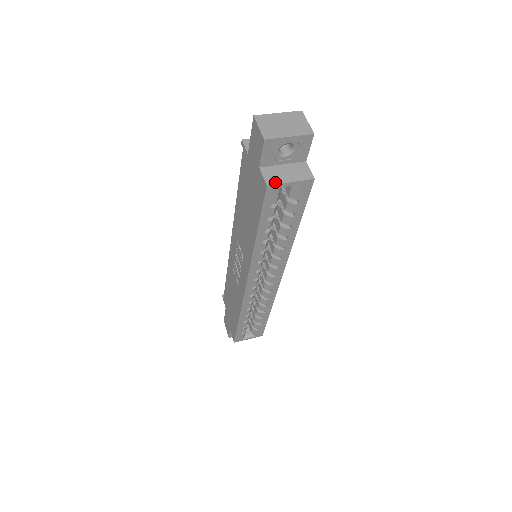
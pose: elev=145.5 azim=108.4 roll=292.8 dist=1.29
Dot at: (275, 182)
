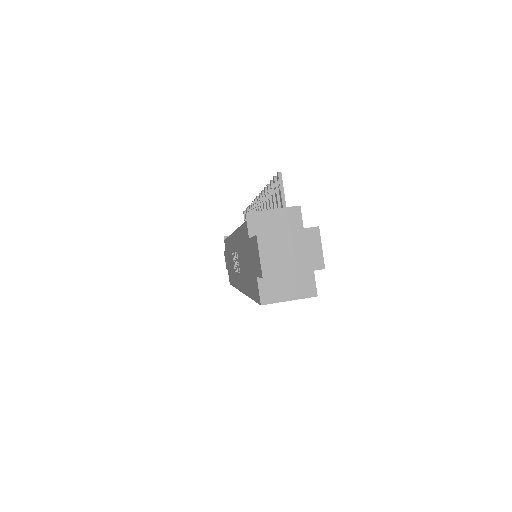
Dot at: (271, 300)
